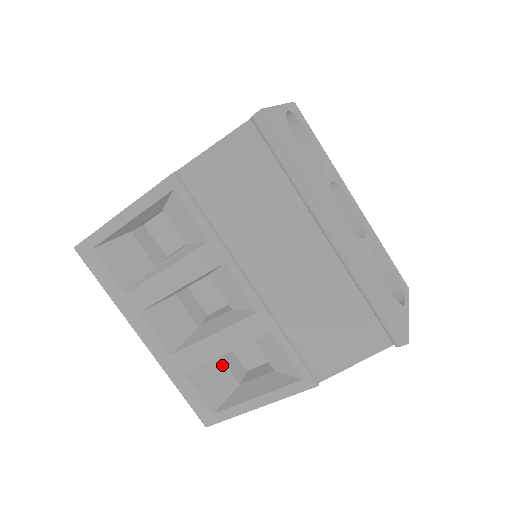
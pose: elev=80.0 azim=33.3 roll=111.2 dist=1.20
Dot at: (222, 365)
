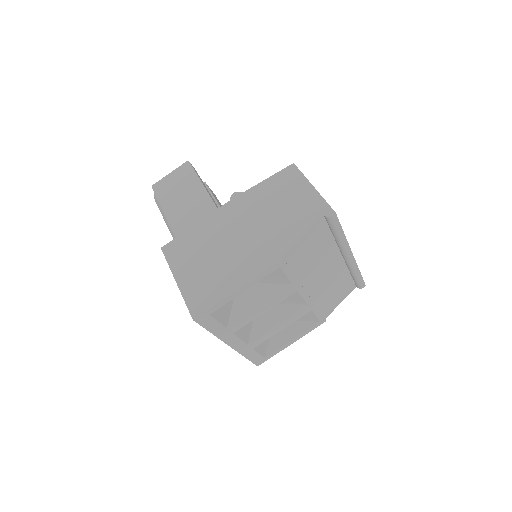
Dot at: occluded
